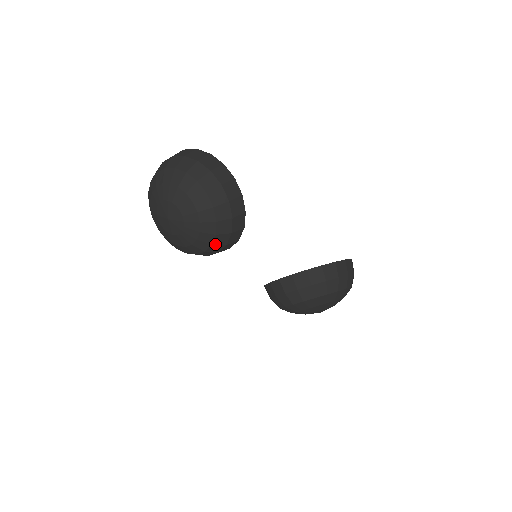
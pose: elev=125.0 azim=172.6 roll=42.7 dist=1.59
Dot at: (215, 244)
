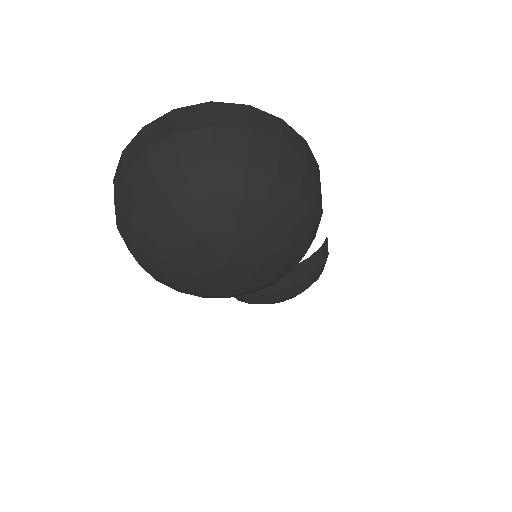
Dot at: occluded
